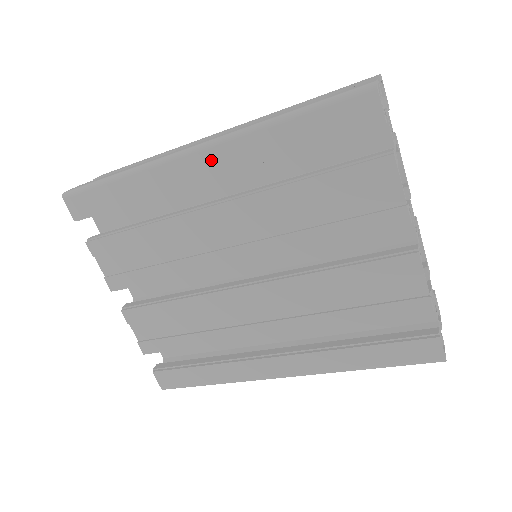
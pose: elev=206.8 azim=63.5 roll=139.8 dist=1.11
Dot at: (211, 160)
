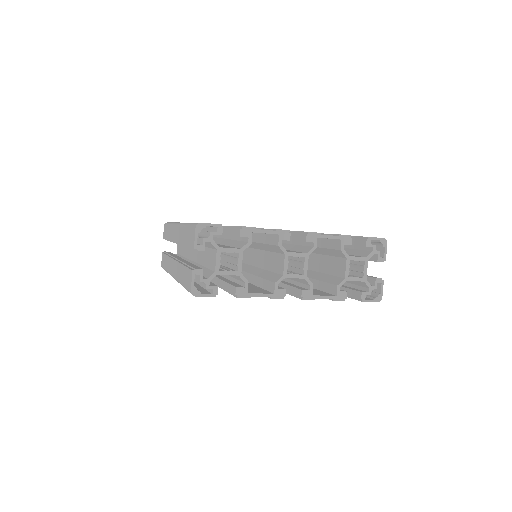
Dot at: occluded
